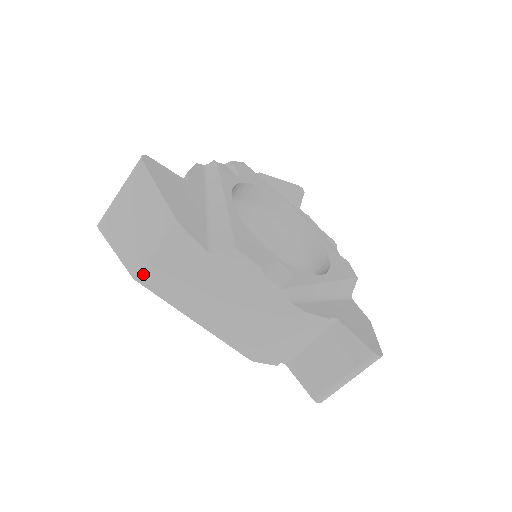
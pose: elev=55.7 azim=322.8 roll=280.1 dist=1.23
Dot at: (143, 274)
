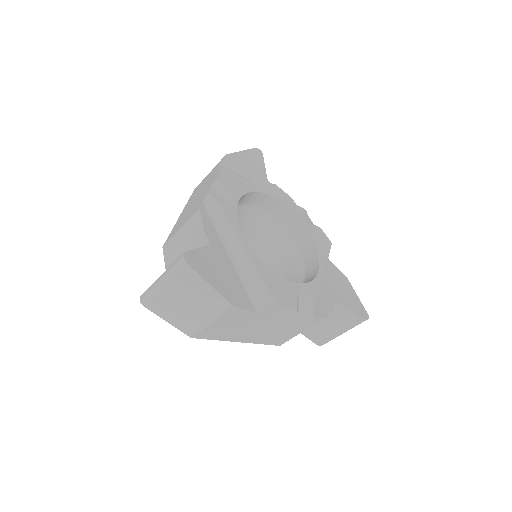
Dot at: (200, 334)
